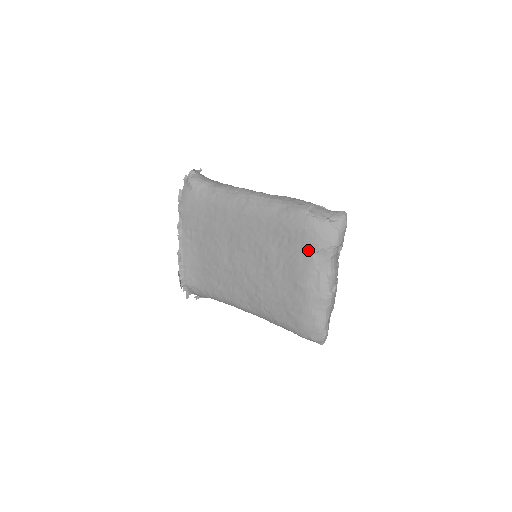
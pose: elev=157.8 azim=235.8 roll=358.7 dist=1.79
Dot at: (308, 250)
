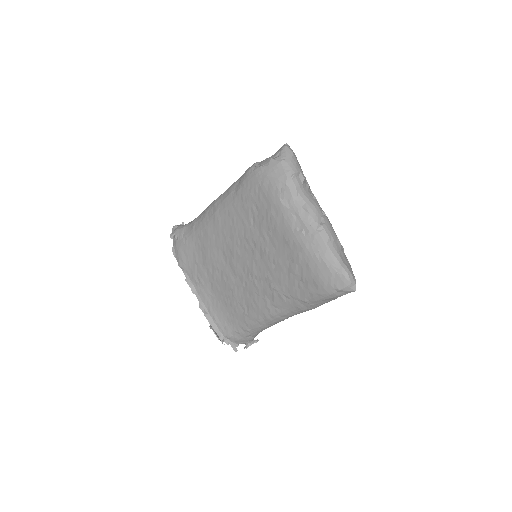
Dot at: (273, 199)
